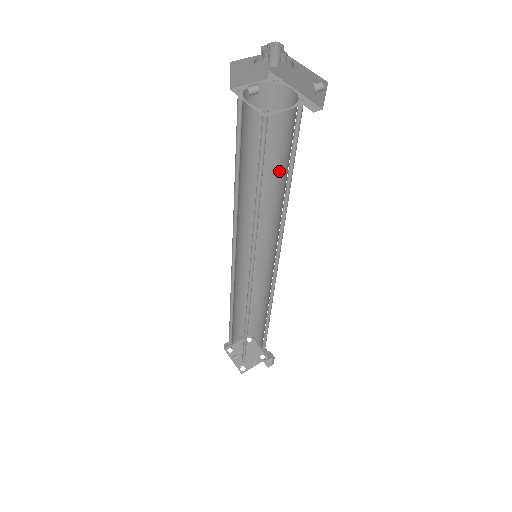
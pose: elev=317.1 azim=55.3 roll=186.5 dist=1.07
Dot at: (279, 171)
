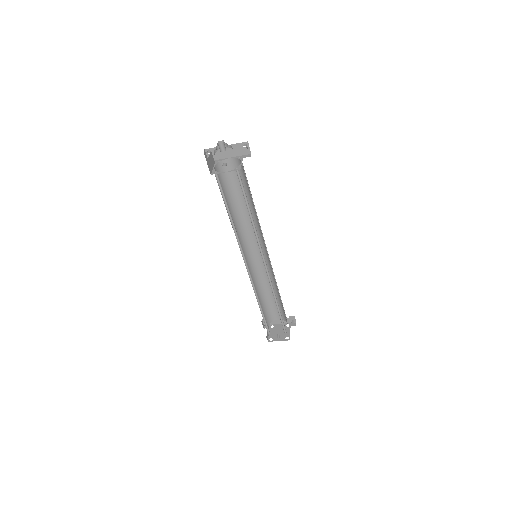
Dot at: (241, 202)
